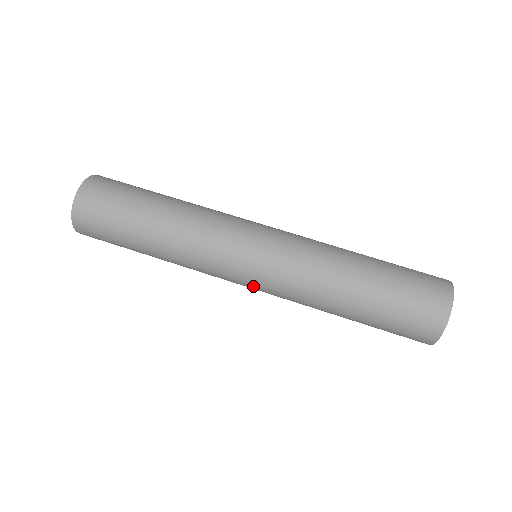
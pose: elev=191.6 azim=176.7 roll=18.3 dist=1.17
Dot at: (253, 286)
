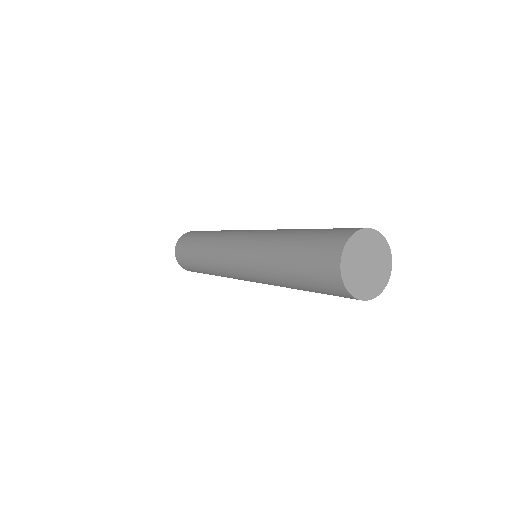
Dot at: (238, 266)
